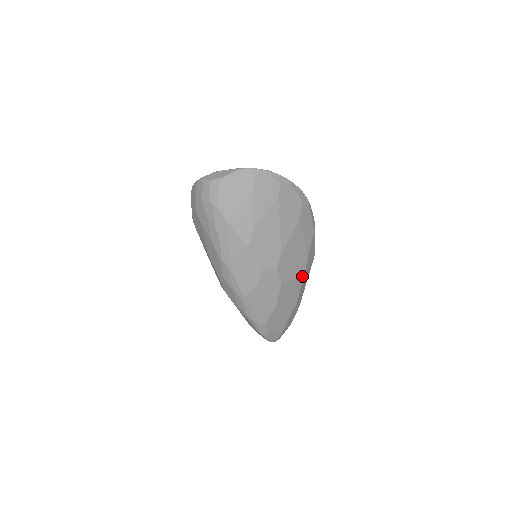
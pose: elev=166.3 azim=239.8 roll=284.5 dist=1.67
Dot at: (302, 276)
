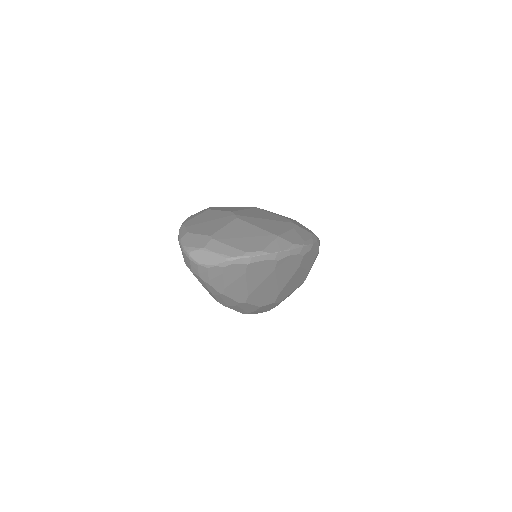
Dot at: (302, 282)
